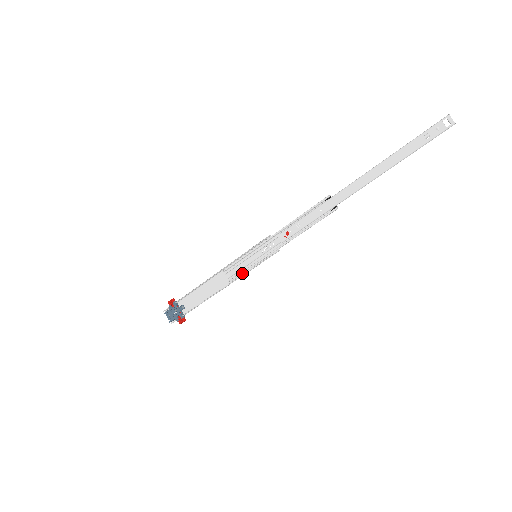
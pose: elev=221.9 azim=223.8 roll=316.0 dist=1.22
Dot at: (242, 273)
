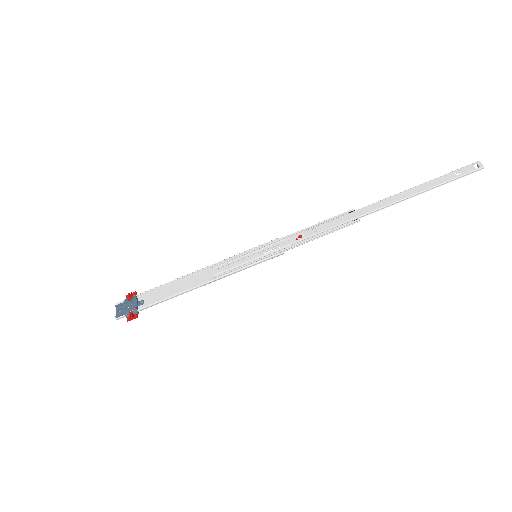
Dot at: (233, 270)
